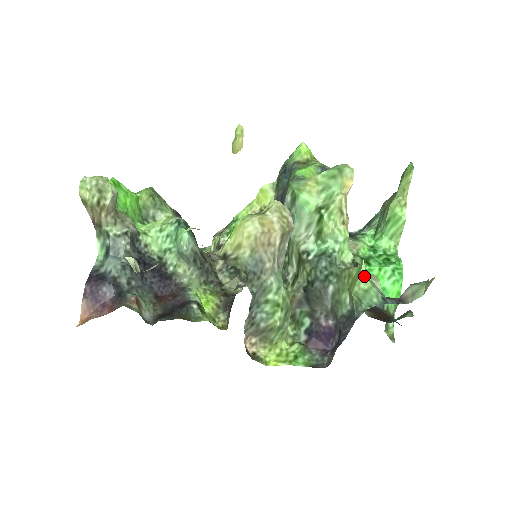
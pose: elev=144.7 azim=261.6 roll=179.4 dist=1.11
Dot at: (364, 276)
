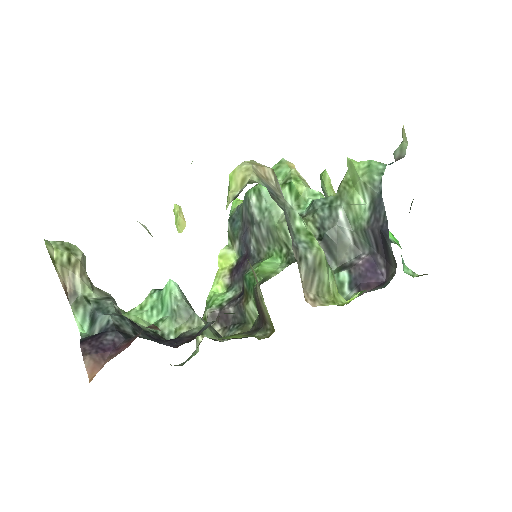
Dot at: (357, 162)
